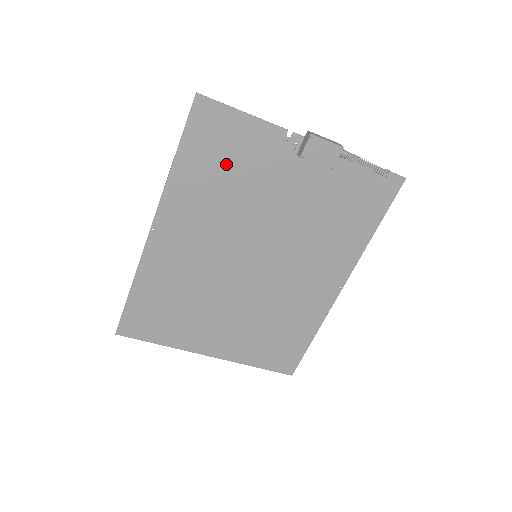
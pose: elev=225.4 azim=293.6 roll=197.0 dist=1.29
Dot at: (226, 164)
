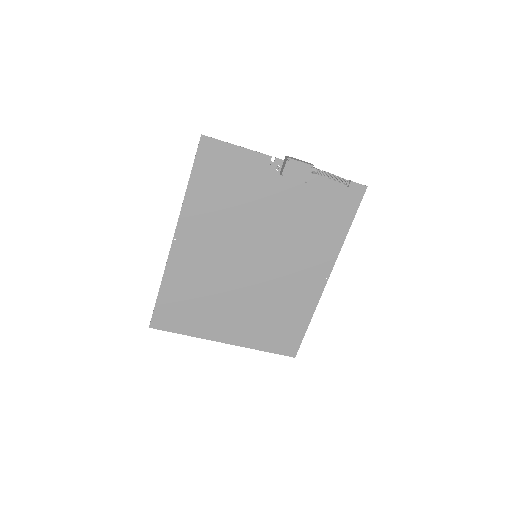
Dot at: (227, 185)
